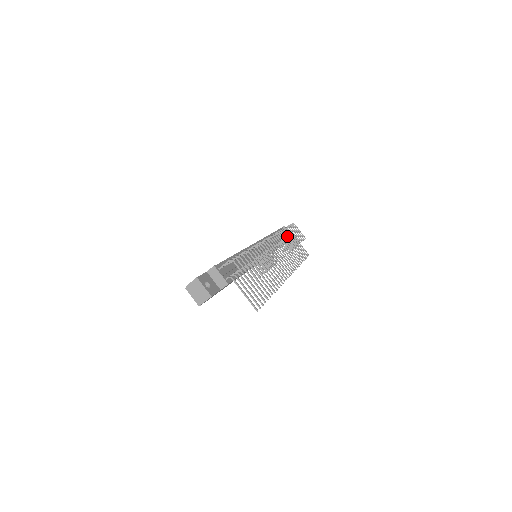
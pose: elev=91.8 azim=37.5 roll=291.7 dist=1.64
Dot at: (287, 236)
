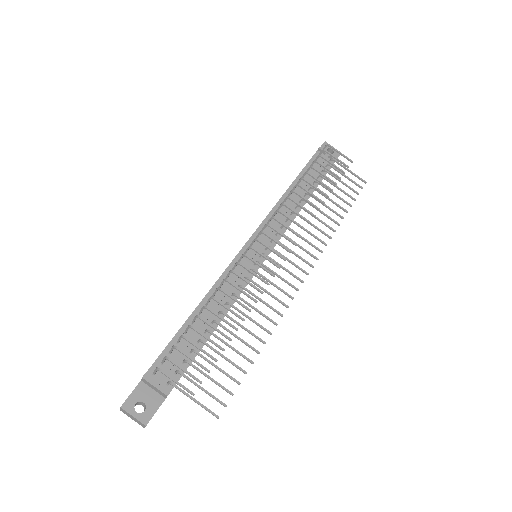
Dot at: (303, 197)
